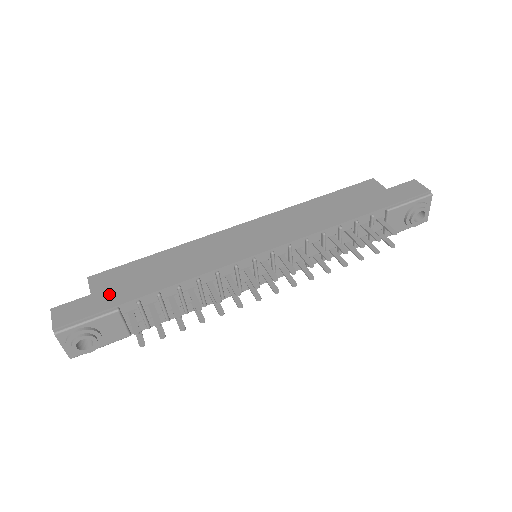
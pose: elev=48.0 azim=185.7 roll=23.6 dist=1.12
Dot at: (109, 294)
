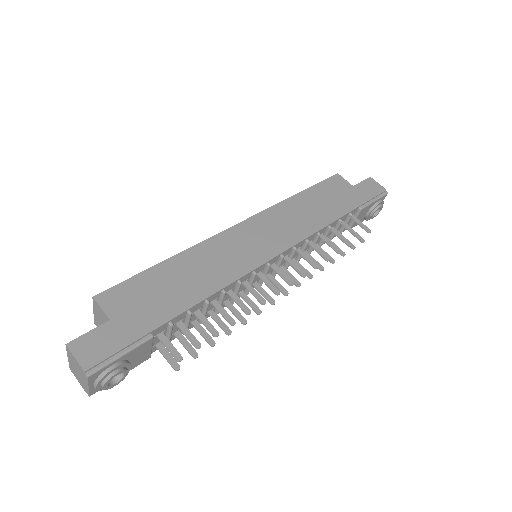
Dot at: (134, 317)
